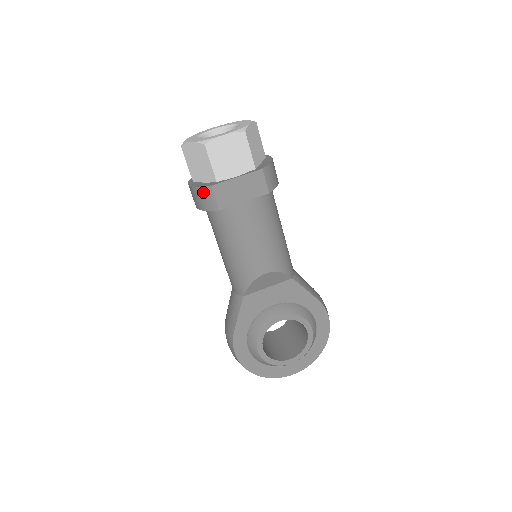
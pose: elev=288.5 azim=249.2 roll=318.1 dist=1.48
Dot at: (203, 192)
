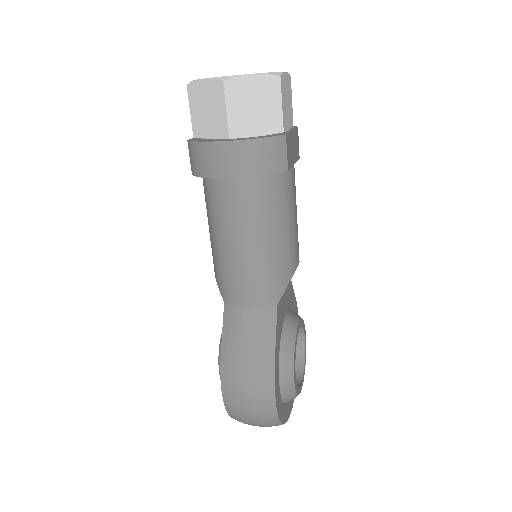
Dot at: (272, 144)
